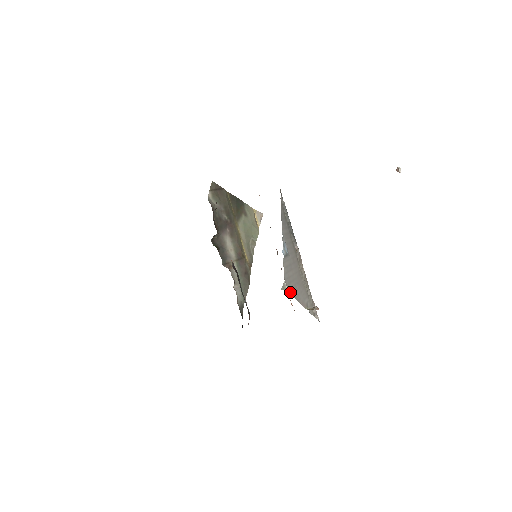
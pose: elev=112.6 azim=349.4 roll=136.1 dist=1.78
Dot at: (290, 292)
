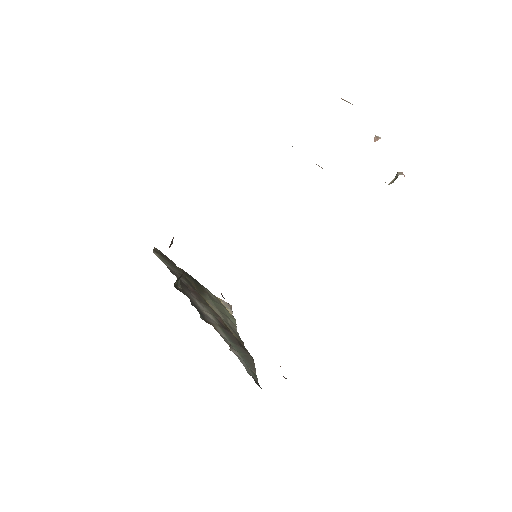
Dot at: occluded
